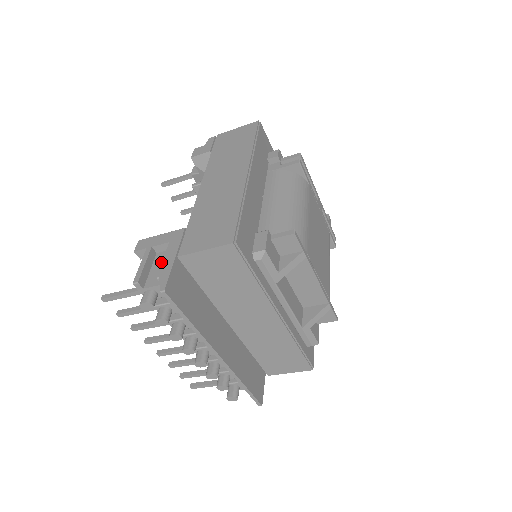
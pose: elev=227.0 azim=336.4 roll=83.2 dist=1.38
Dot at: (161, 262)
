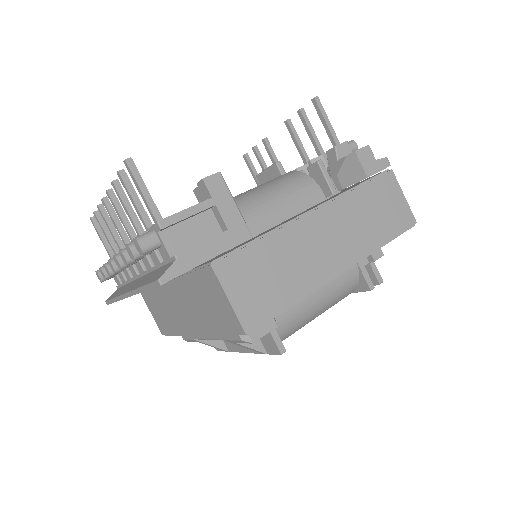
Dot at: (200, 228)
